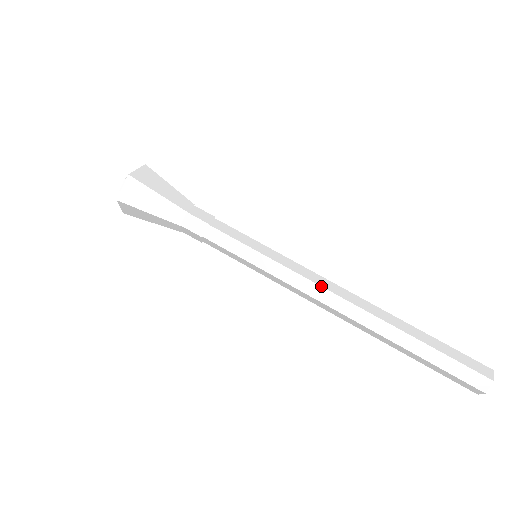
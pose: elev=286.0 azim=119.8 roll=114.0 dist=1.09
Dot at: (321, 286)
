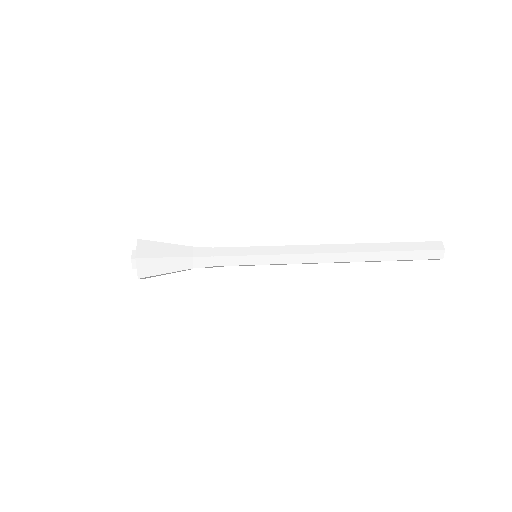
Dot at: (311, 245)
